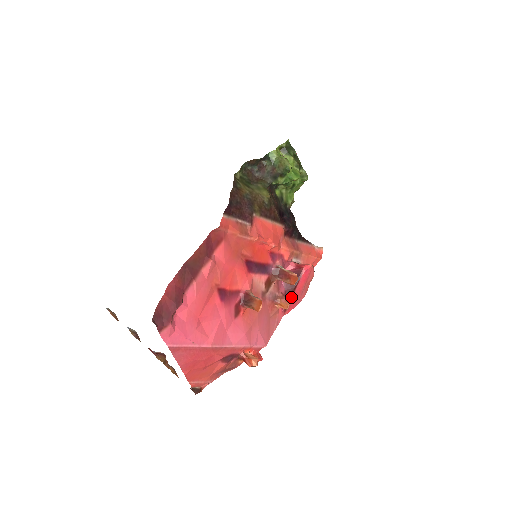
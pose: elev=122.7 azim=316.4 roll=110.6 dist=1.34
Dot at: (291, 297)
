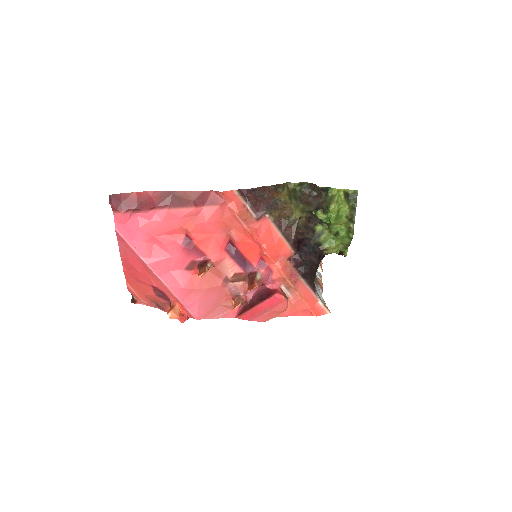
Dot at: (251, 308)
